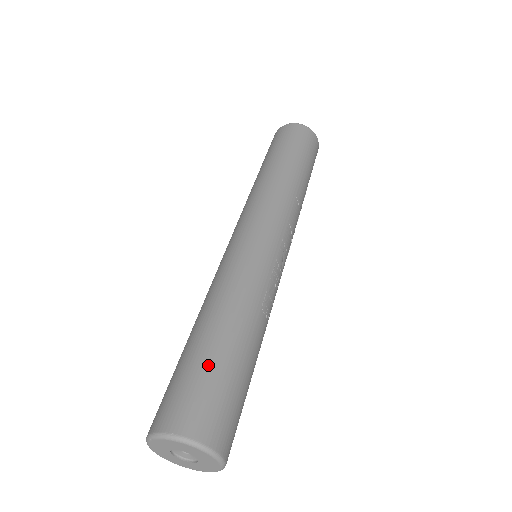
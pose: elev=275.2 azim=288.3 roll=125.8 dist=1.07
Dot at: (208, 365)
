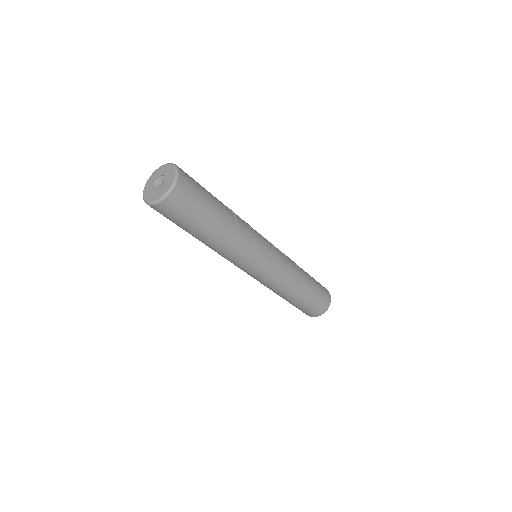
Dot at: (301, 307)
